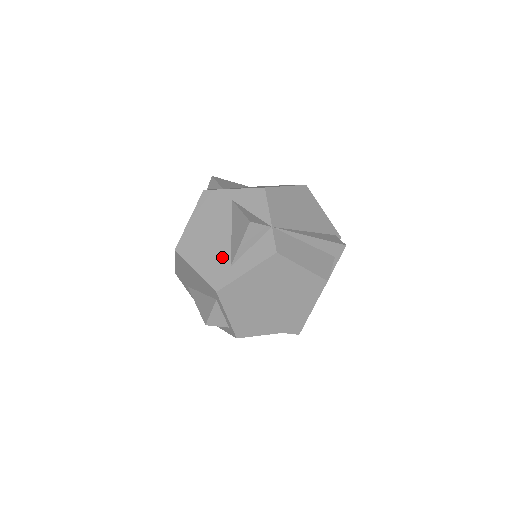
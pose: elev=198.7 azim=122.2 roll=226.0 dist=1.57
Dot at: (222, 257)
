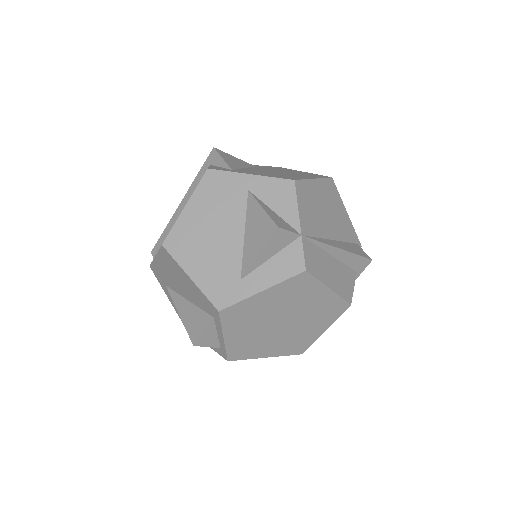
Dot at: (229, 265)
